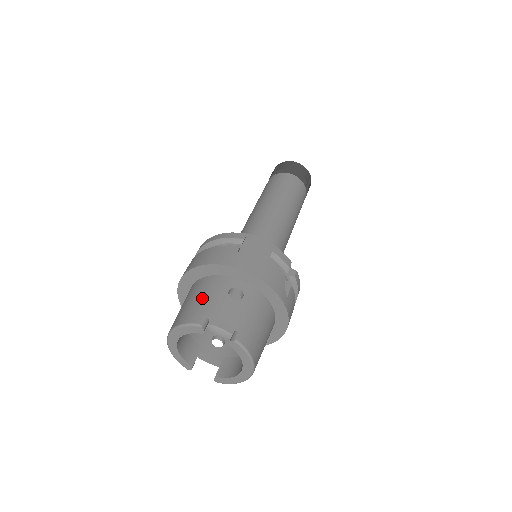
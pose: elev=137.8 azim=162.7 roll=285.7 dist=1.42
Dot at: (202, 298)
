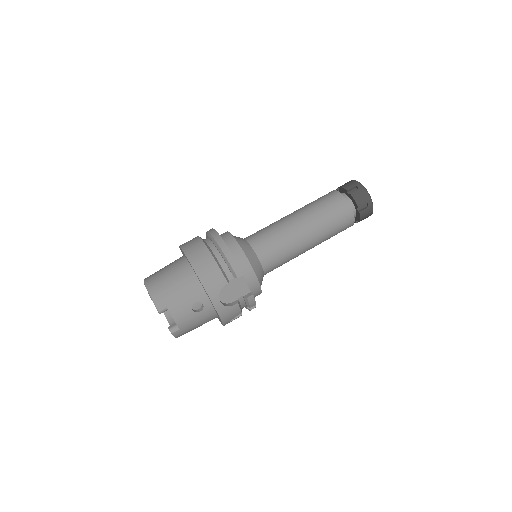
Dot at: (177, 292)
